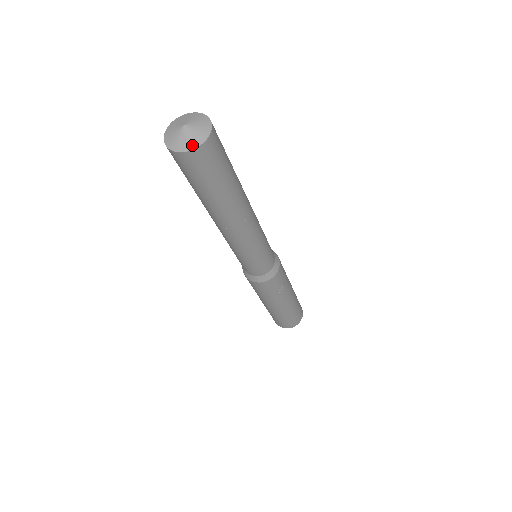
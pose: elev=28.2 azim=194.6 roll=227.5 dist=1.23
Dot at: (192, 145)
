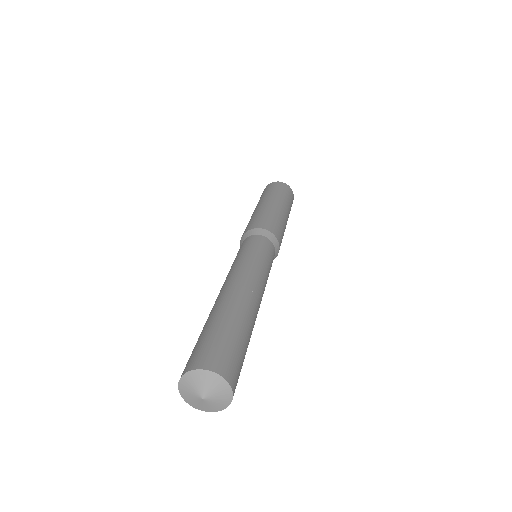
Dot at: (206, 410)
